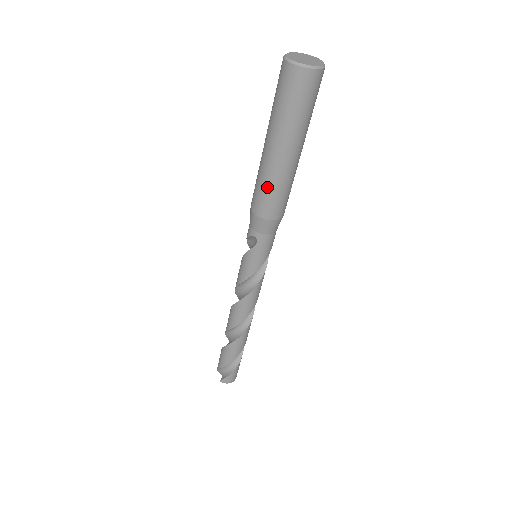
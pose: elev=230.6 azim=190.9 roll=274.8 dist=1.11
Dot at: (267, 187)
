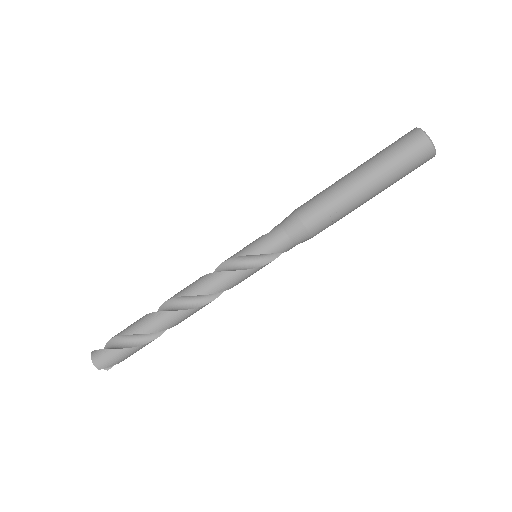
Dot at: (323, 192)
